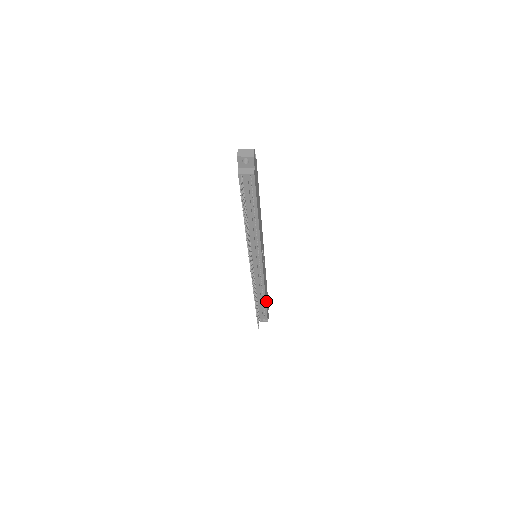
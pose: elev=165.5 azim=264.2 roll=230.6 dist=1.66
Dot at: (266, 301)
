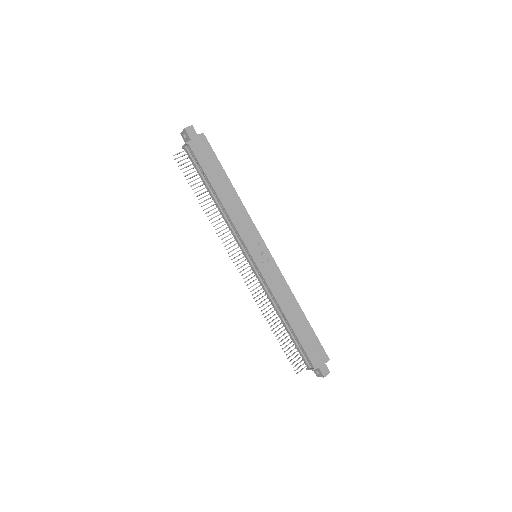
Dot at: (299, 333)
